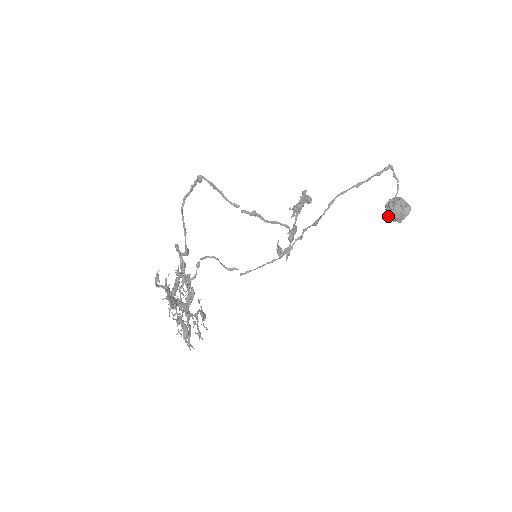
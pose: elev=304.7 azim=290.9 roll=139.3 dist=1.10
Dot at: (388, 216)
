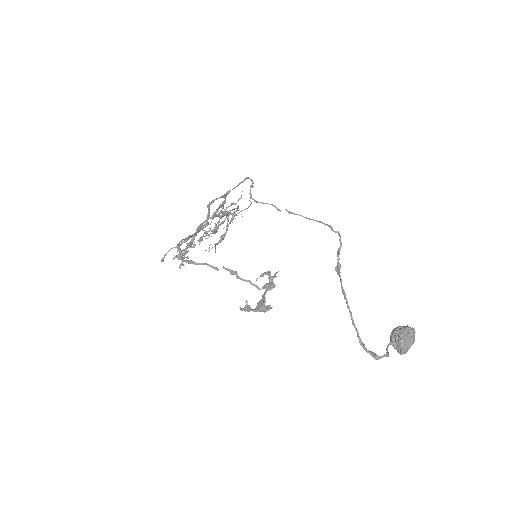
Dot at: occluded
